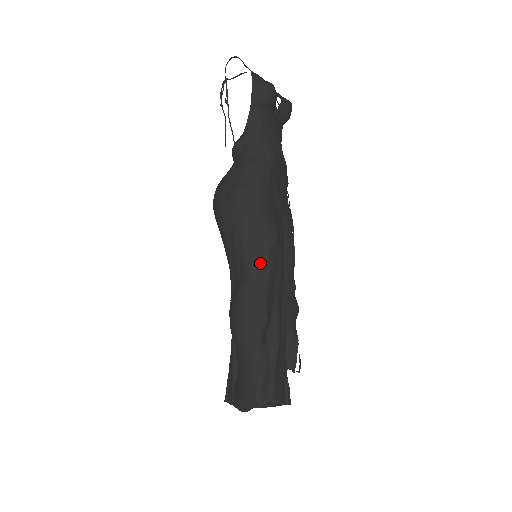
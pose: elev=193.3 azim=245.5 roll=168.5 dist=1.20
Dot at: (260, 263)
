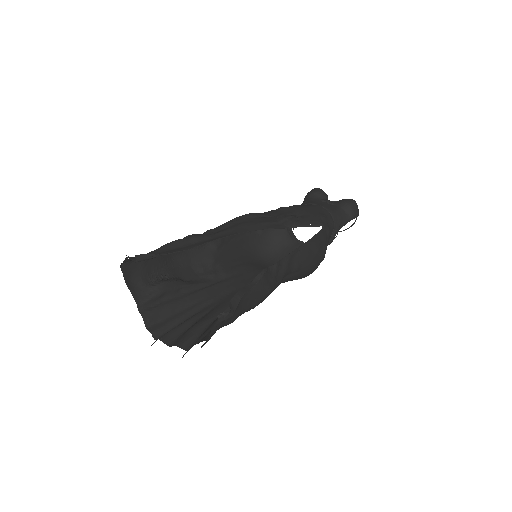
Dot at: occluded
